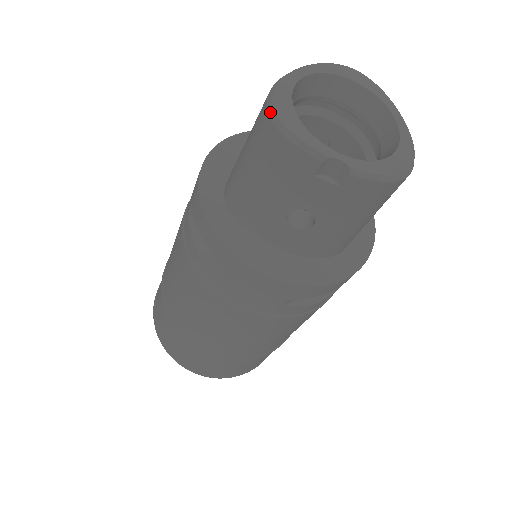
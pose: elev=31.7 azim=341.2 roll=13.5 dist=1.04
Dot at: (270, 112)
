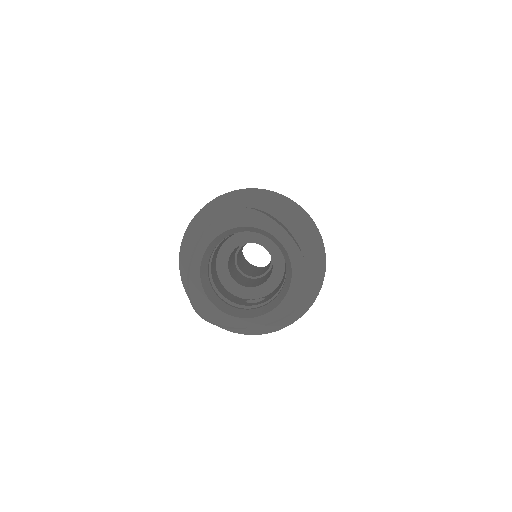
Dot at: (196, 312)
